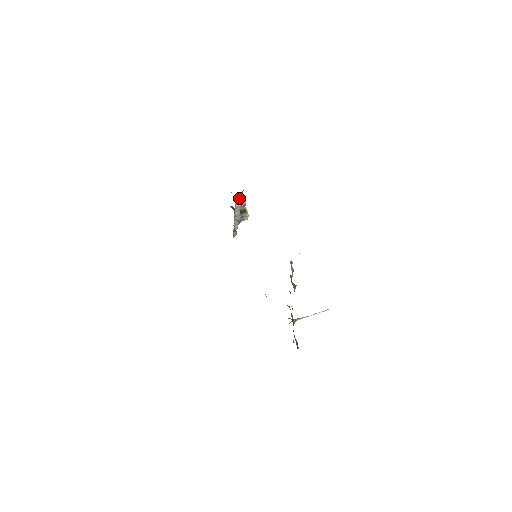
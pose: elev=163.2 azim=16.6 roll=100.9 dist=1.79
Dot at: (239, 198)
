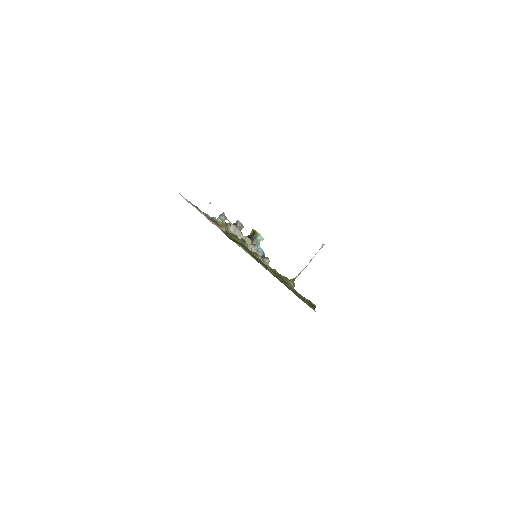
Dot at: (233, 223)
